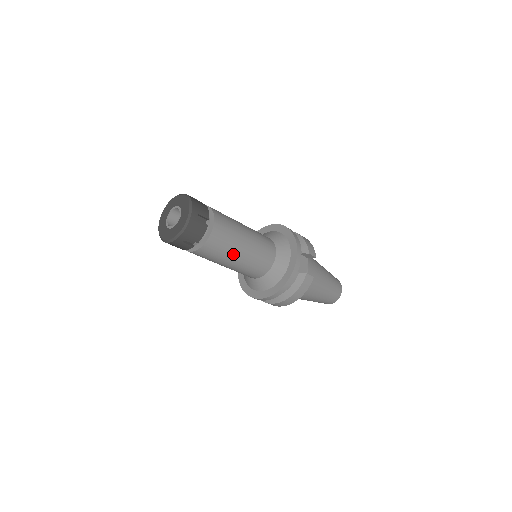
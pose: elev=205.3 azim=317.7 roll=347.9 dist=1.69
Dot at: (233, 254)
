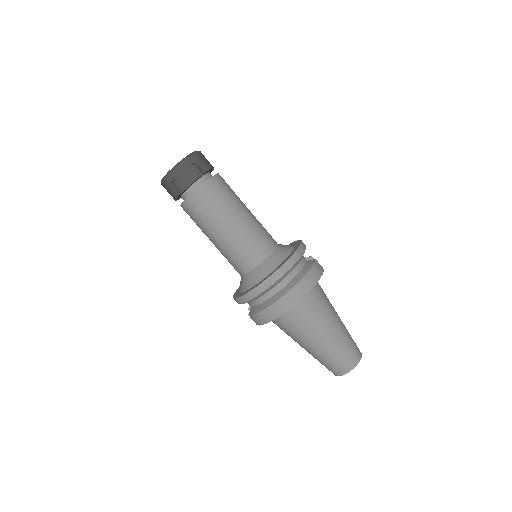
Dot at: (237, 207)
